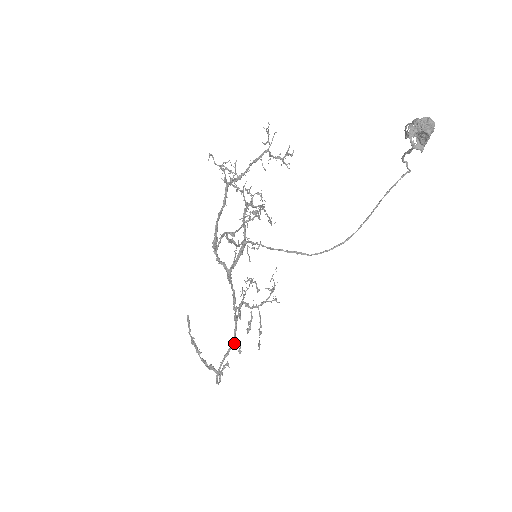
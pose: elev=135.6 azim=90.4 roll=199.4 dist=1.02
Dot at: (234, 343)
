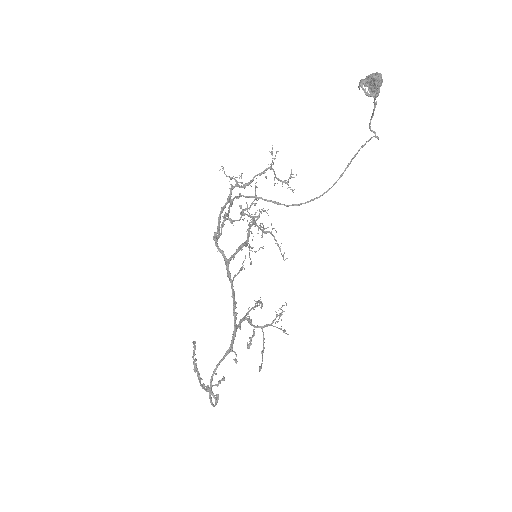
Dot at: (231, 351)
